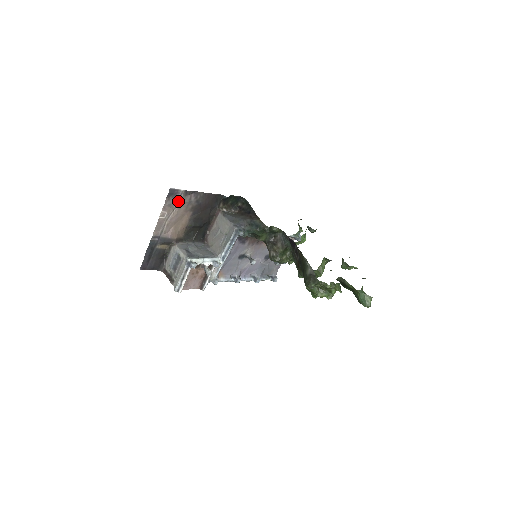
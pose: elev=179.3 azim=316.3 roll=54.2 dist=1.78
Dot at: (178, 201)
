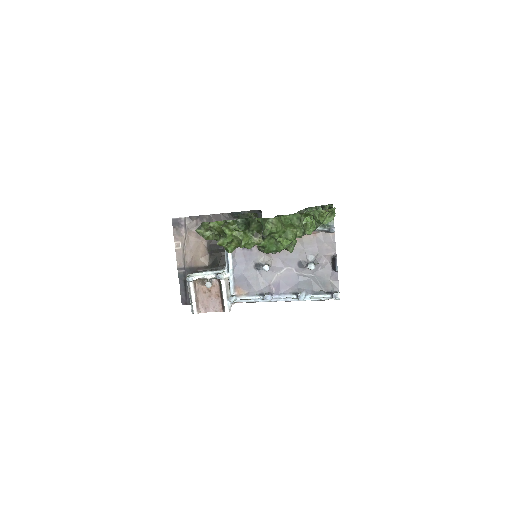
Dot at: (186, 229)
